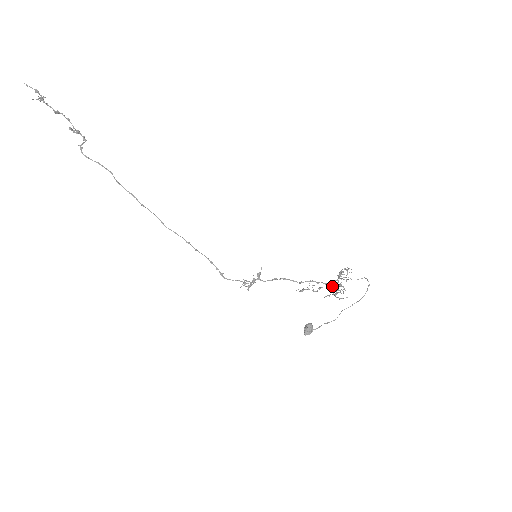
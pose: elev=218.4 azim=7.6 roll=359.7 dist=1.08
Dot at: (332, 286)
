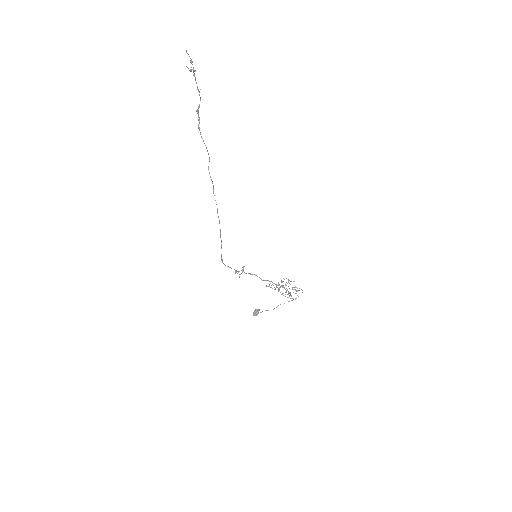
Dot at: occluded
